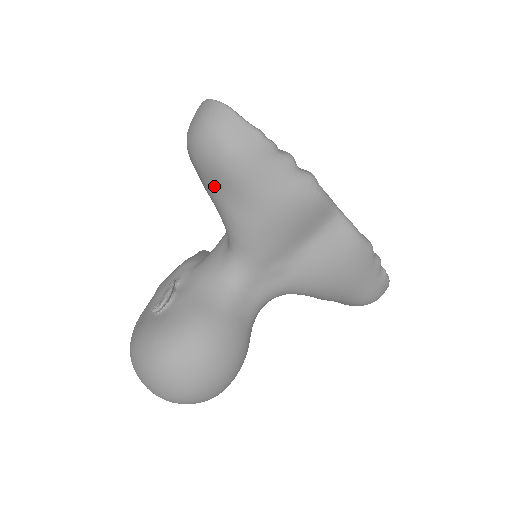
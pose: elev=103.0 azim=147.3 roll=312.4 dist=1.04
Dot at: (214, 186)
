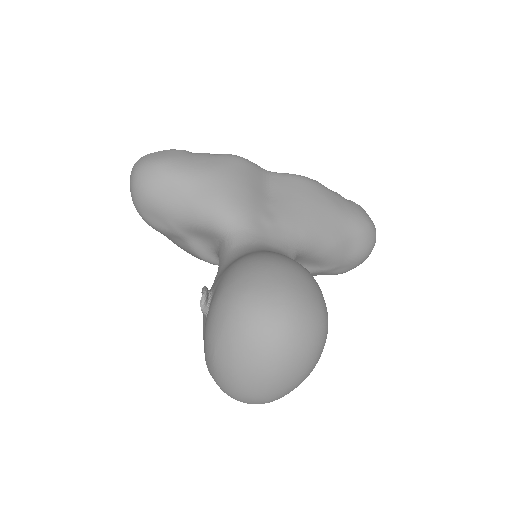
Dot at: (172, 198)
